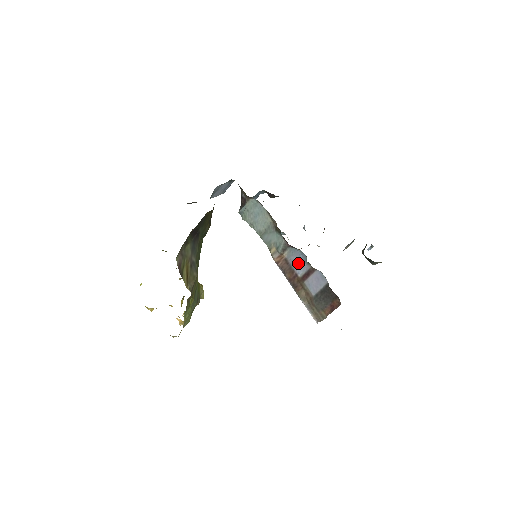
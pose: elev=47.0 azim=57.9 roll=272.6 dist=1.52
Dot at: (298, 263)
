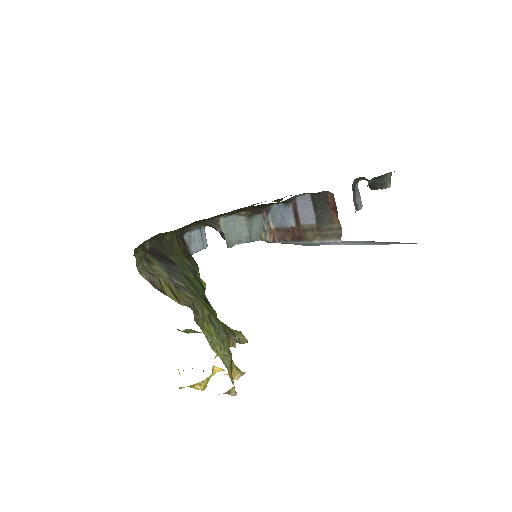
Dot at: (283, 217)
